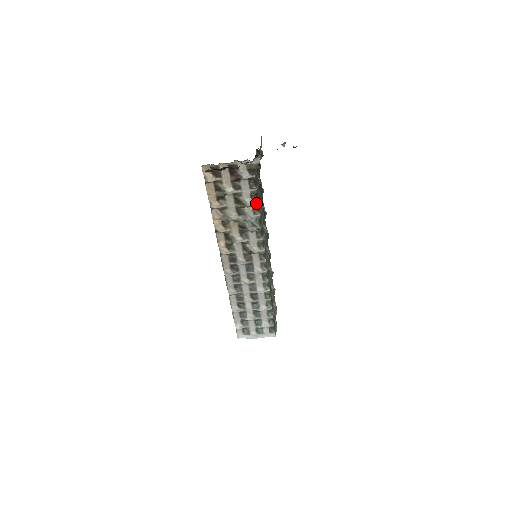
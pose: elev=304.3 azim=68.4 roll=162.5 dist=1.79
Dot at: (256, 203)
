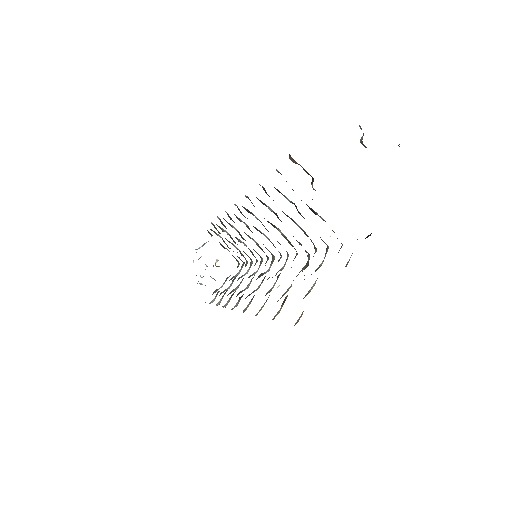
Dot at: (326, 252)
